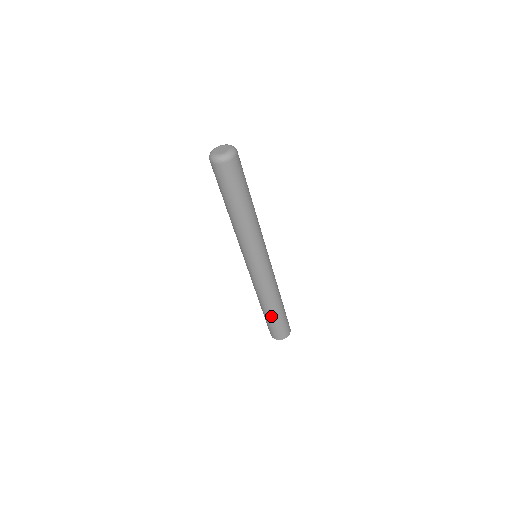
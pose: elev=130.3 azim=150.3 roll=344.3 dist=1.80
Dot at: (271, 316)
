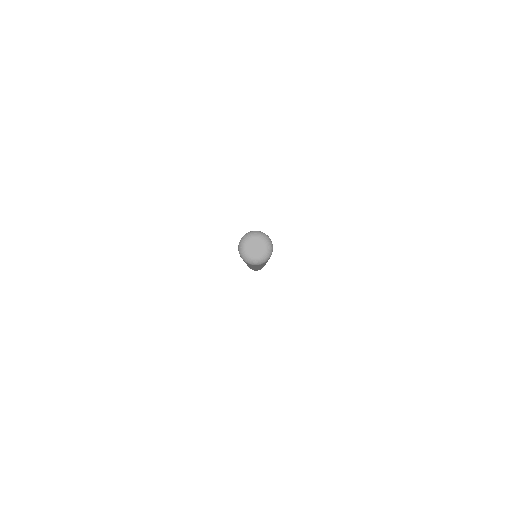
Dot at: occluded
